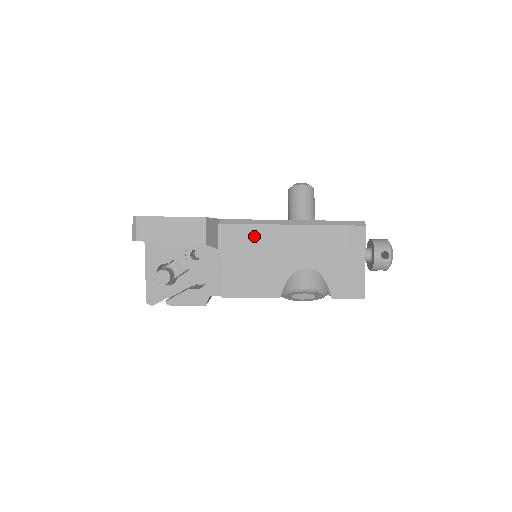
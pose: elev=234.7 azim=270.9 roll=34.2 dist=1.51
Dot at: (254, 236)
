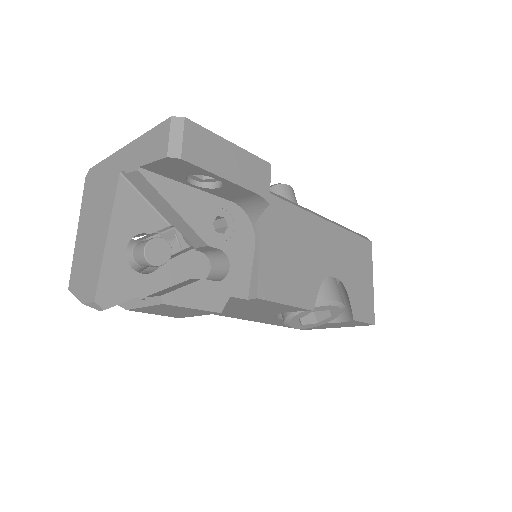
Dot at: (291, 219)
